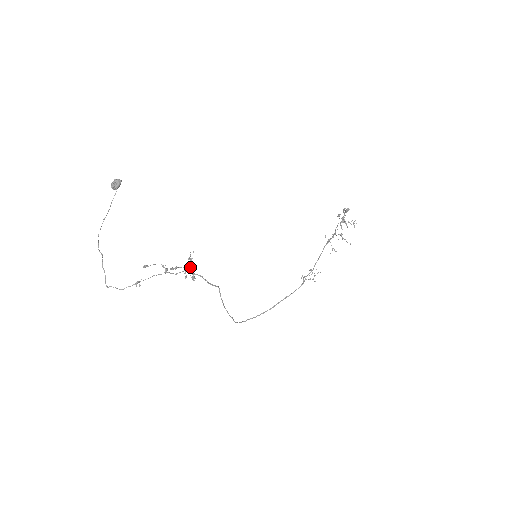
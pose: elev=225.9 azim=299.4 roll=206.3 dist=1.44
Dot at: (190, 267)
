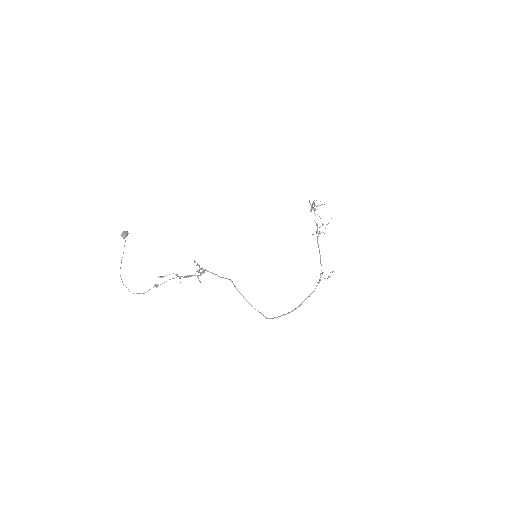
Dot at: (199, 270)
